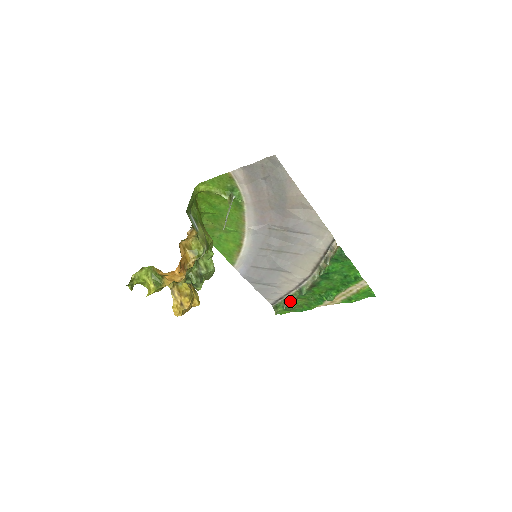
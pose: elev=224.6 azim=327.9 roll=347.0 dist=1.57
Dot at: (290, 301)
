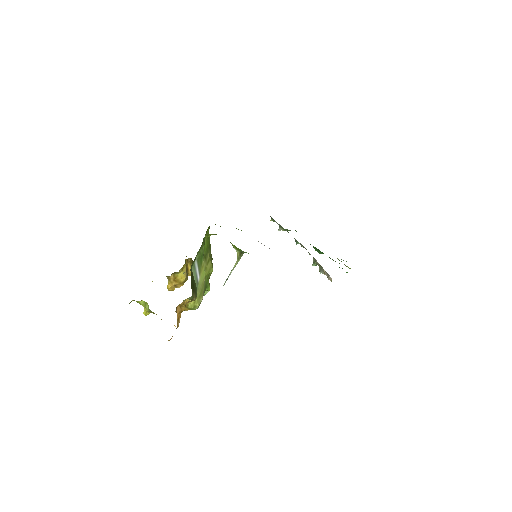
Dot at: occluded
